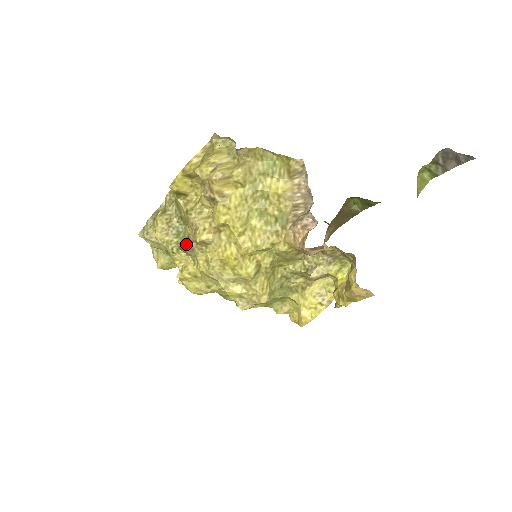
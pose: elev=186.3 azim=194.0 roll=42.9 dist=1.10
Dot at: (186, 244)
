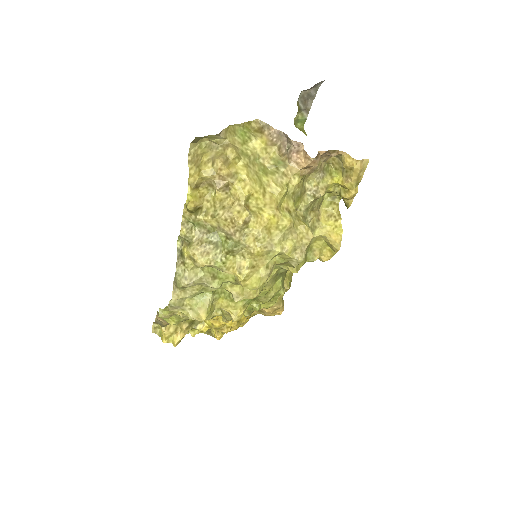
Dot at: (230, 243)
